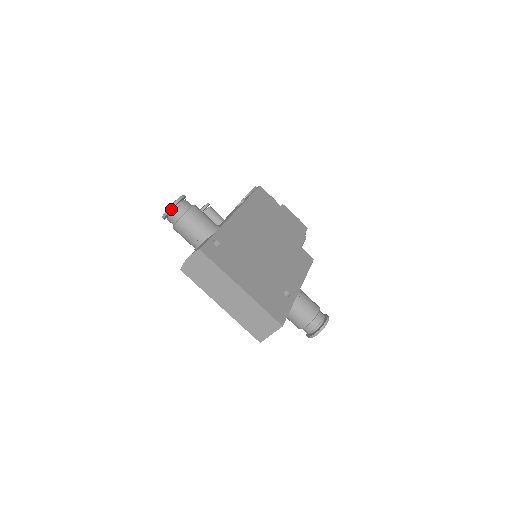
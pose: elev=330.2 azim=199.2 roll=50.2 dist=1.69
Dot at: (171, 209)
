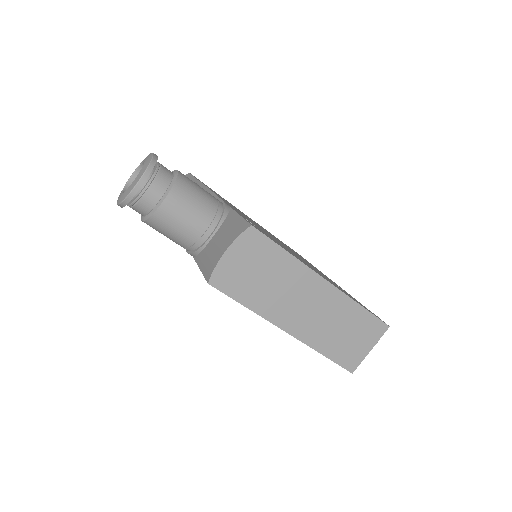
Dot at: (147, 175)
